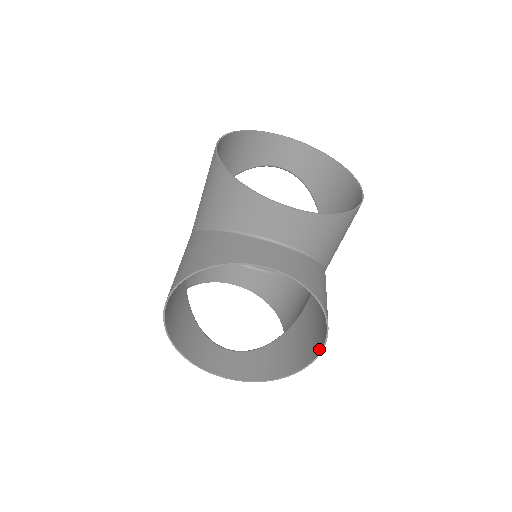
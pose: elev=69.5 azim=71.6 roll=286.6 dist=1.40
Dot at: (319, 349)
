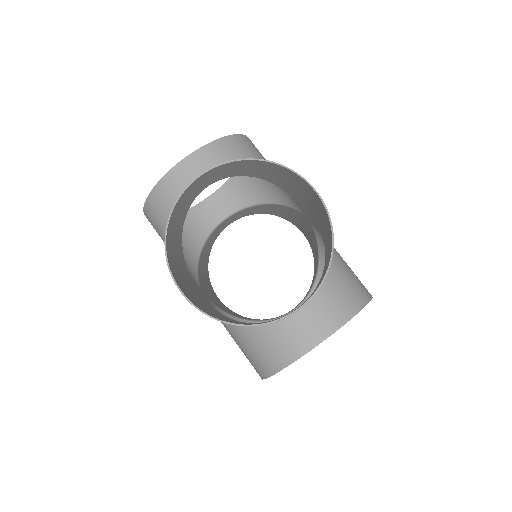
Dot at: (315, 194)
